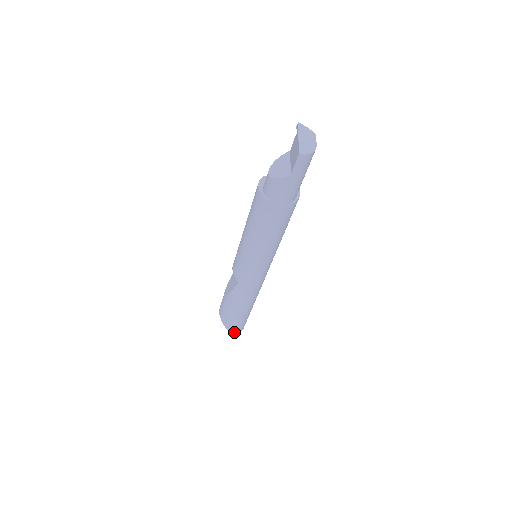
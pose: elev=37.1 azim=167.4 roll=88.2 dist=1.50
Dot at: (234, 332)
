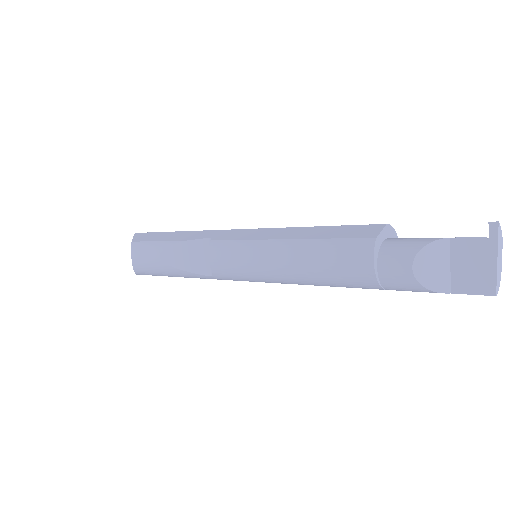
Dot at: occluded
